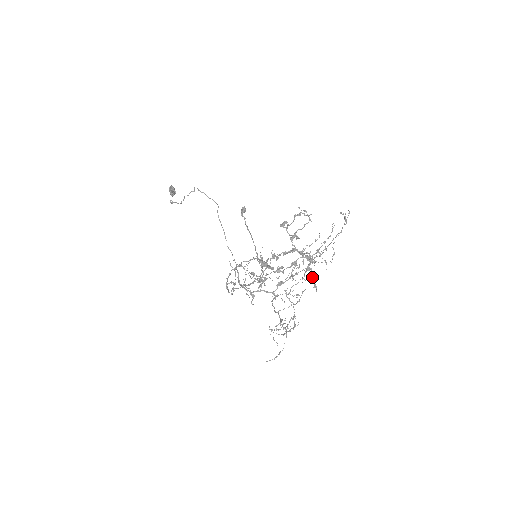
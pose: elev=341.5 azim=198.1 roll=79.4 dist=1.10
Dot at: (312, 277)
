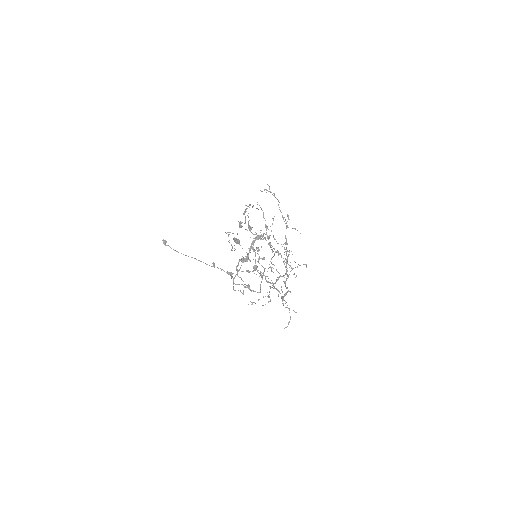
Dot at: (274, 249)
